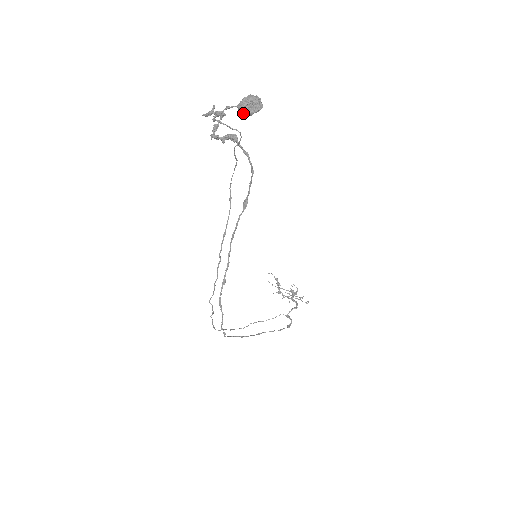
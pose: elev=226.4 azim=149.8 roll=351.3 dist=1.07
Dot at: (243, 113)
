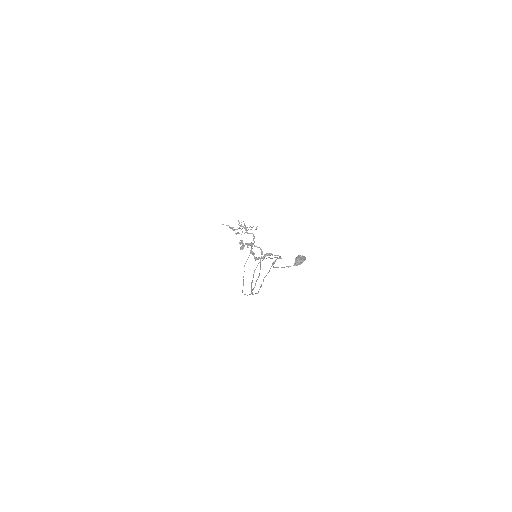
Dot at: occluded
